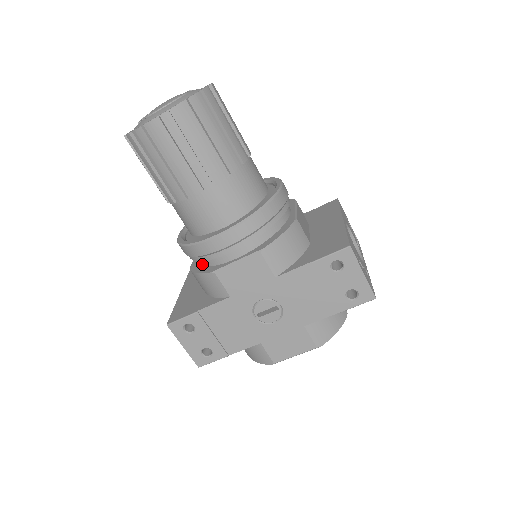
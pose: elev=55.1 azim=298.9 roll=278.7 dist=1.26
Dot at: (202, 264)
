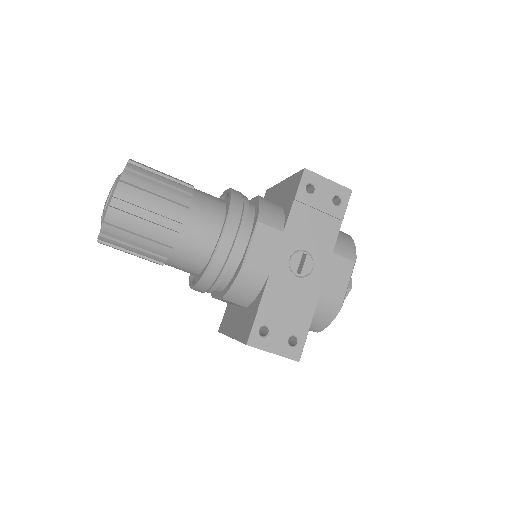
Dot at: (228, 280)
